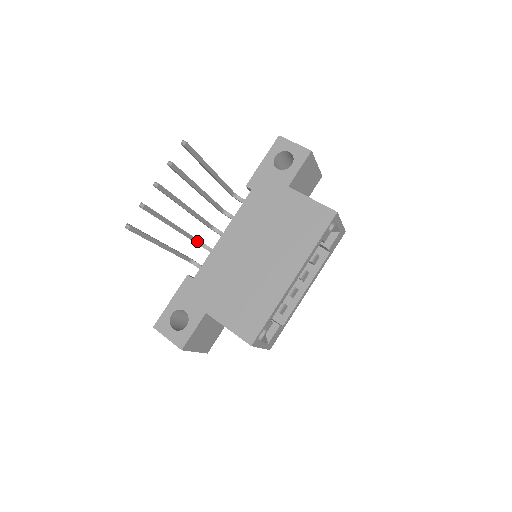
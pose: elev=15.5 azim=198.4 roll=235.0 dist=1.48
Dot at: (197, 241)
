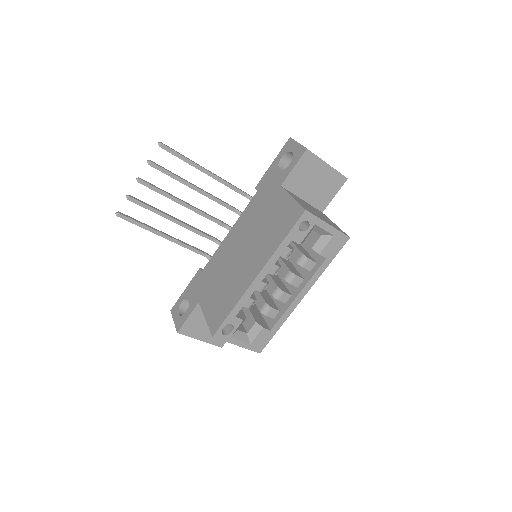
Dot at: (210, 238)
